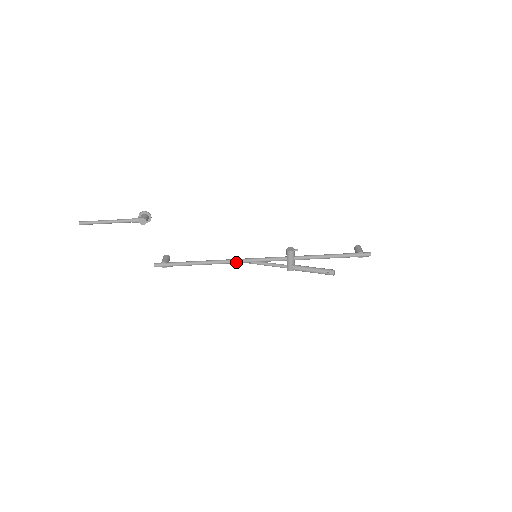
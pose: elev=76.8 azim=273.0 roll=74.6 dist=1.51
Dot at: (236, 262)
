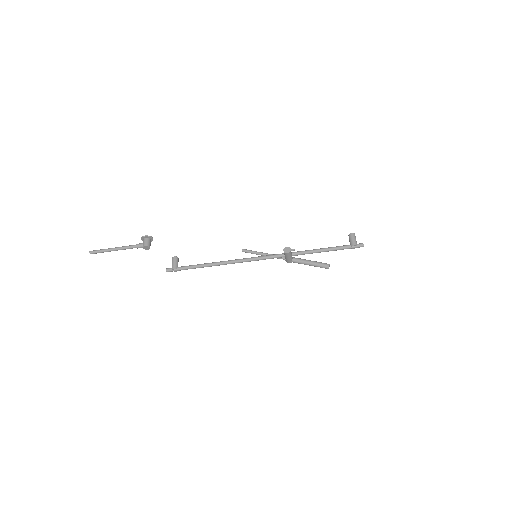
Dot at: occluded
